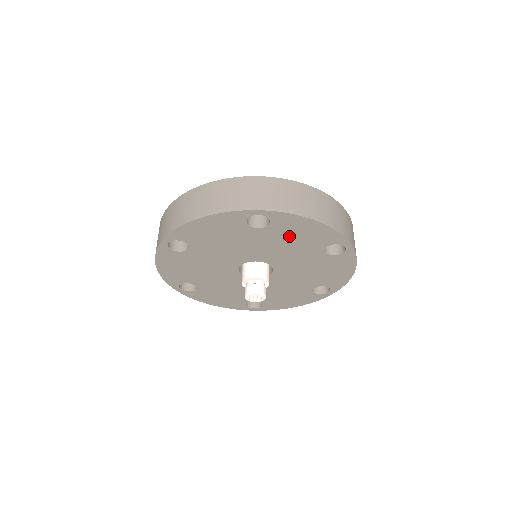
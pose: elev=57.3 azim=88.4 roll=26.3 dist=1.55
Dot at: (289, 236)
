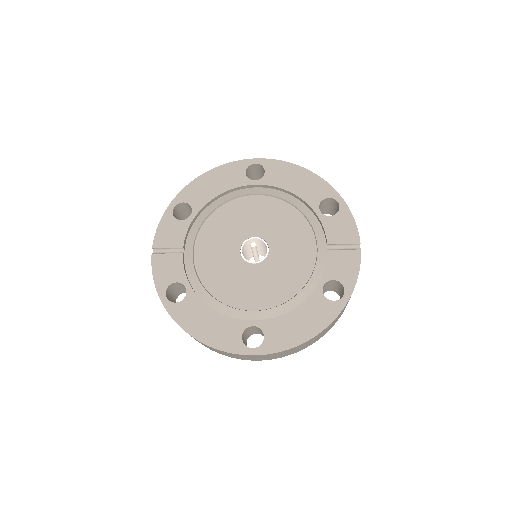
Dot at: occluded
